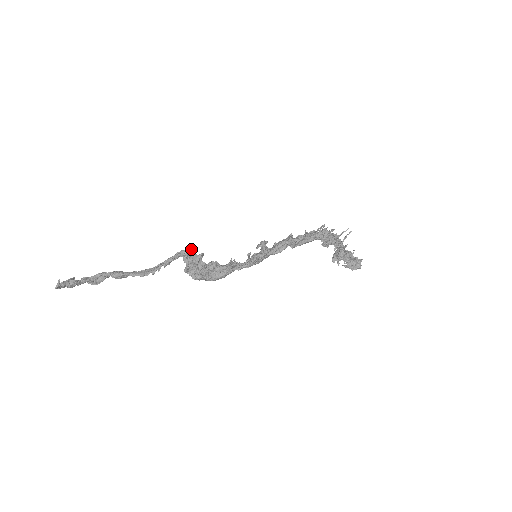
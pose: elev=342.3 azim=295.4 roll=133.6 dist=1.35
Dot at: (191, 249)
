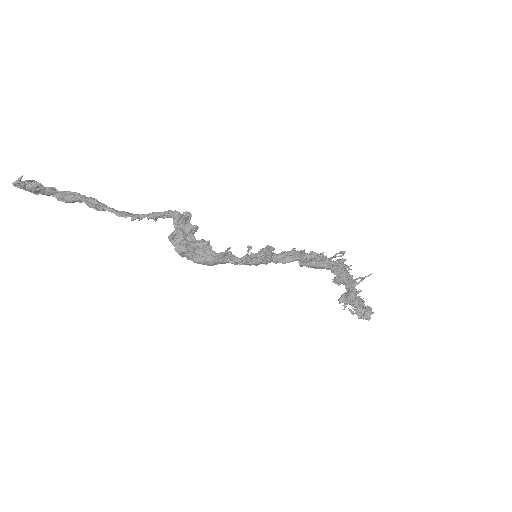
Dot at: (187, 212)
